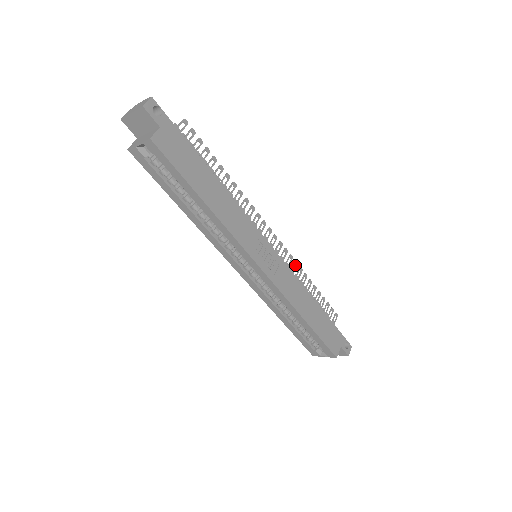
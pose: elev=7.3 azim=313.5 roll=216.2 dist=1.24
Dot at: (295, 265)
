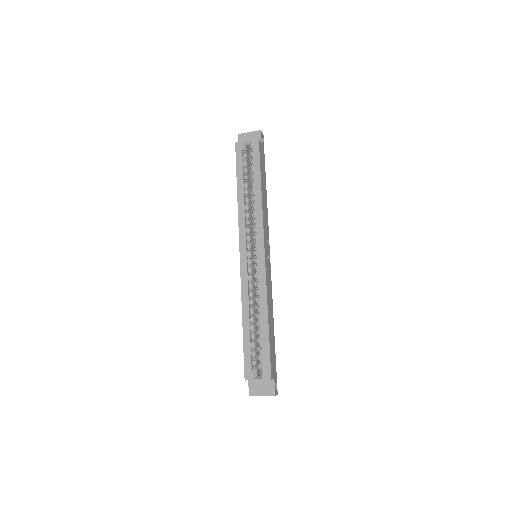
Dot at: occluded
